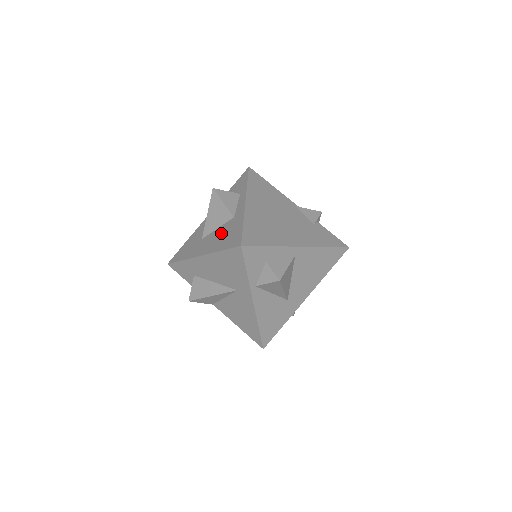
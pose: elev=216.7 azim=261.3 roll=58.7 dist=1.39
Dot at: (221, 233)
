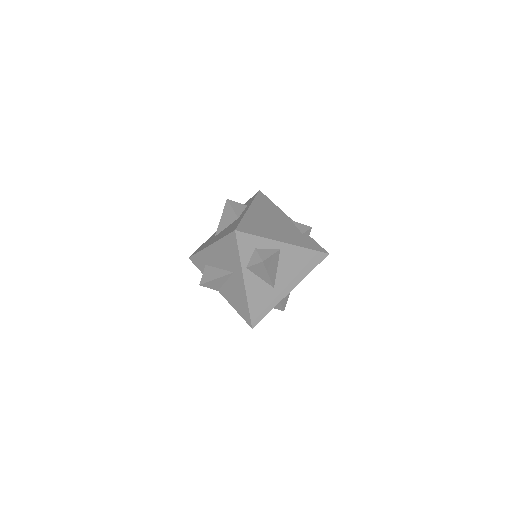
Dot at: (227, 229)
